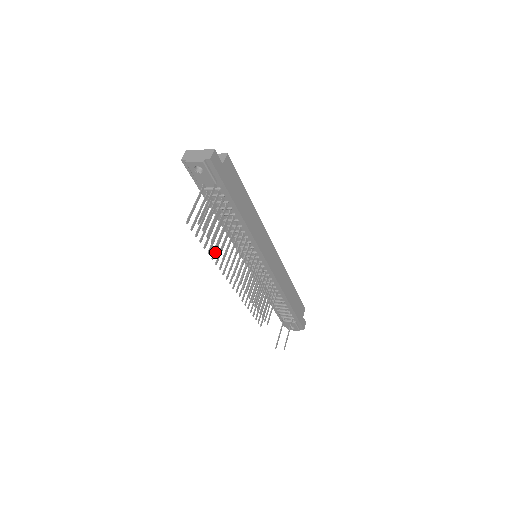
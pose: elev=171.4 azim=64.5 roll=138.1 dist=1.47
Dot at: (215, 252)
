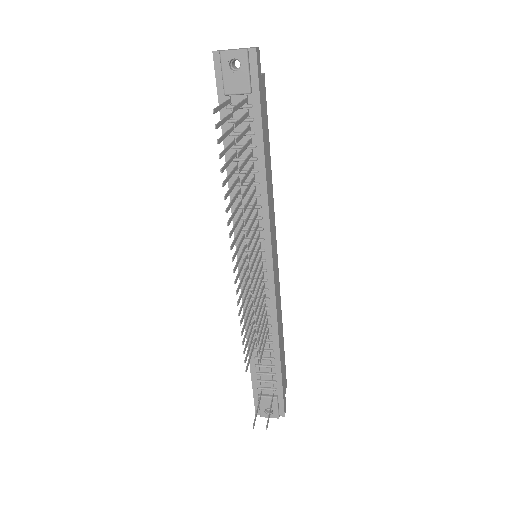
Dot at: (227, 194)
